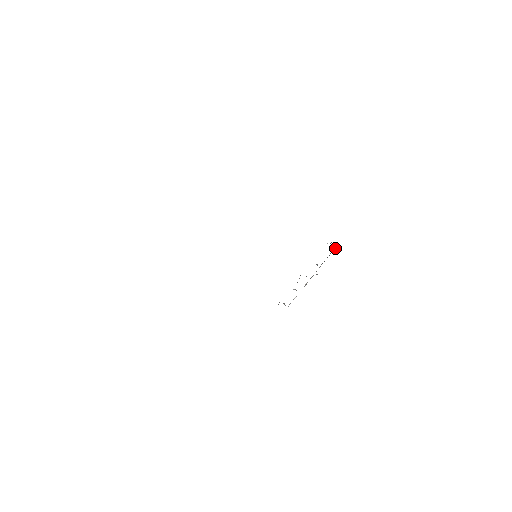
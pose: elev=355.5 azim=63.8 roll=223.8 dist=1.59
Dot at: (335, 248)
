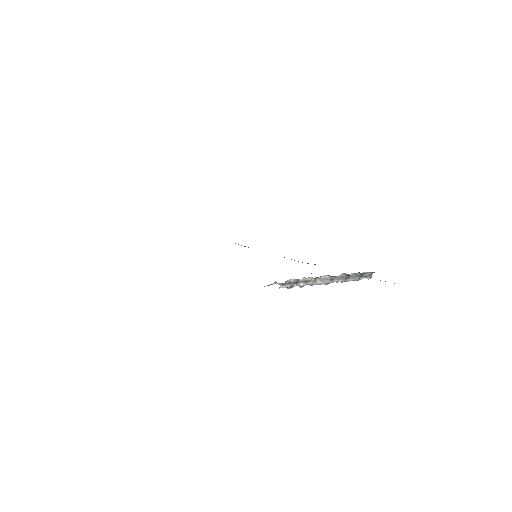
Dot at: (364, 277)
